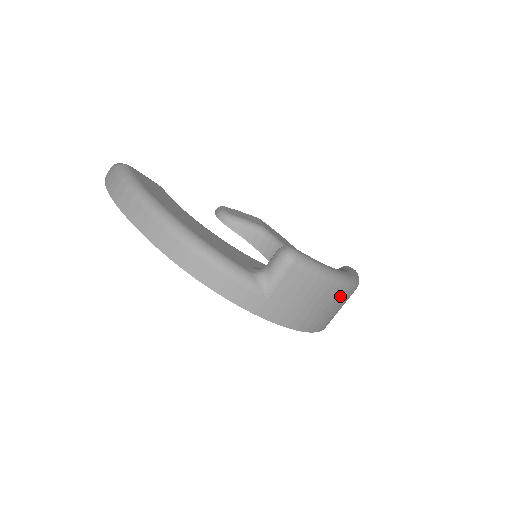
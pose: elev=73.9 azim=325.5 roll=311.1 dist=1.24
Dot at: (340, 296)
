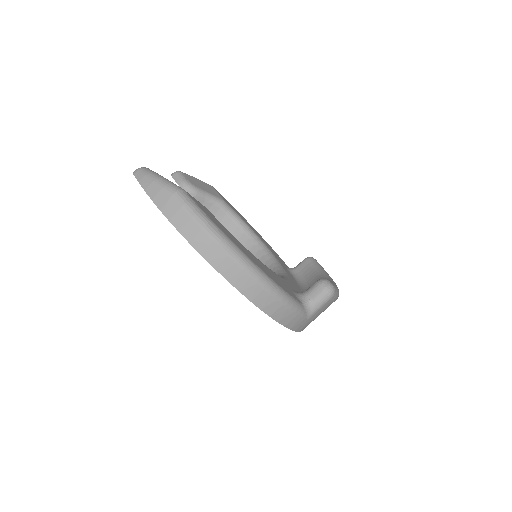
Dot at: occluded
